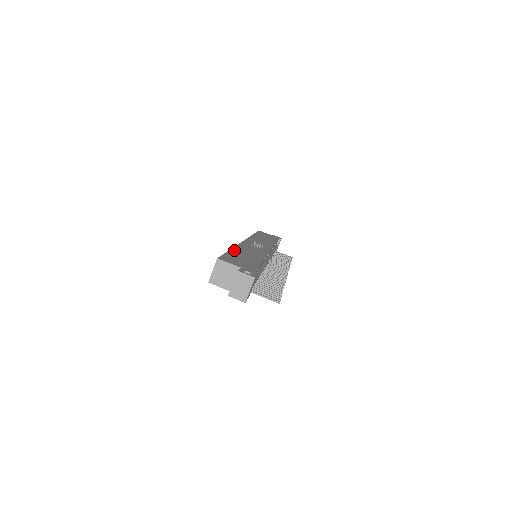
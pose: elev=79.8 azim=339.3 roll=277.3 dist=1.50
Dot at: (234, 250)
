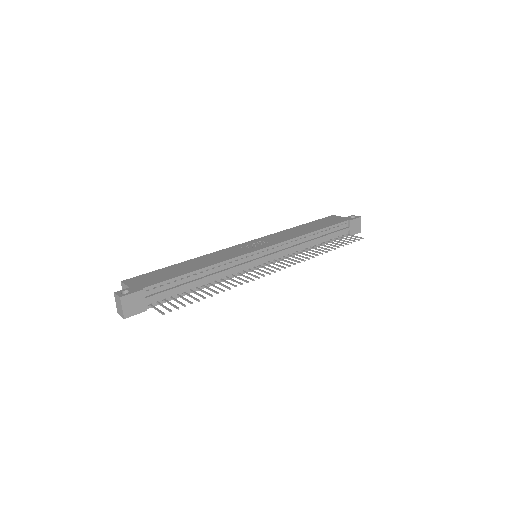
Dot at: (180, 264)
